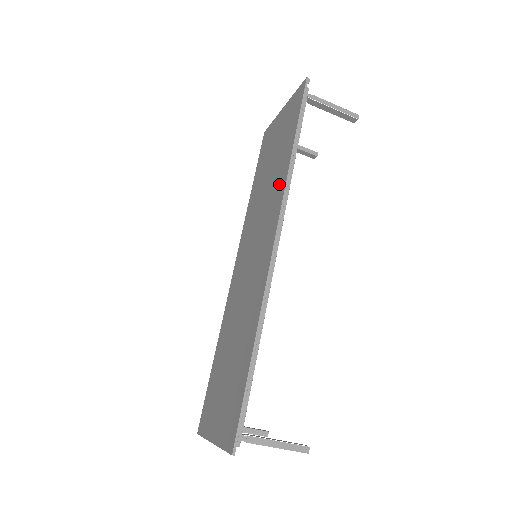
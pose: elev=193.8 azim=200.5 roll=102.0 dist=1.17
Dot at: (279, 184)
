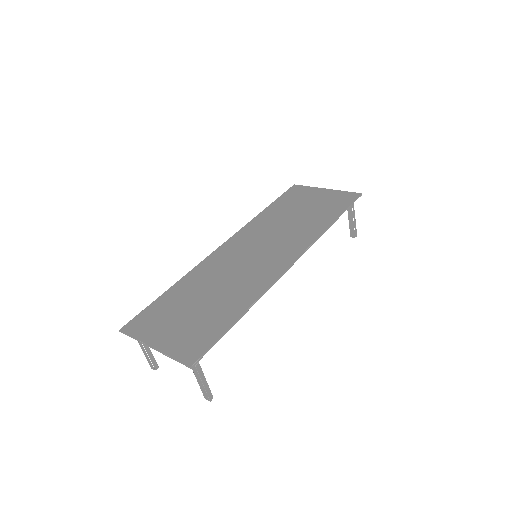
Dot at: (309, 233)
